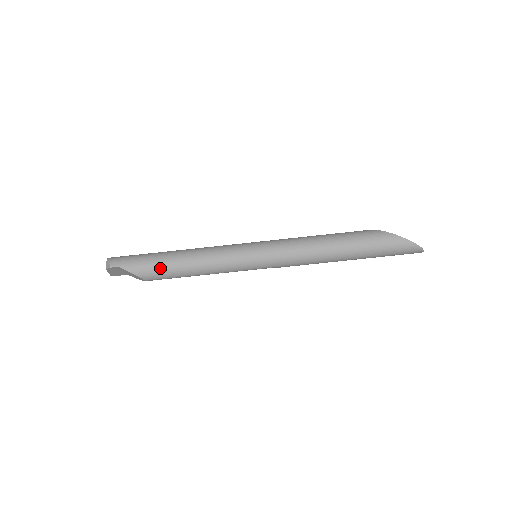
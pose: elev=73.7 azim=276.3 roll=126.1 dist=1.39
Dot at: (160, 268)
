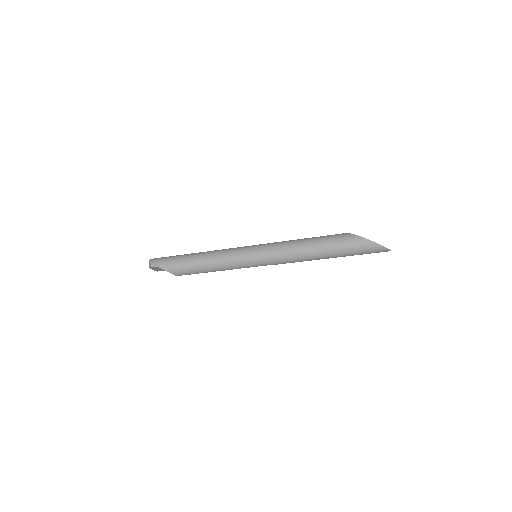
Dot at: (185, 267)
